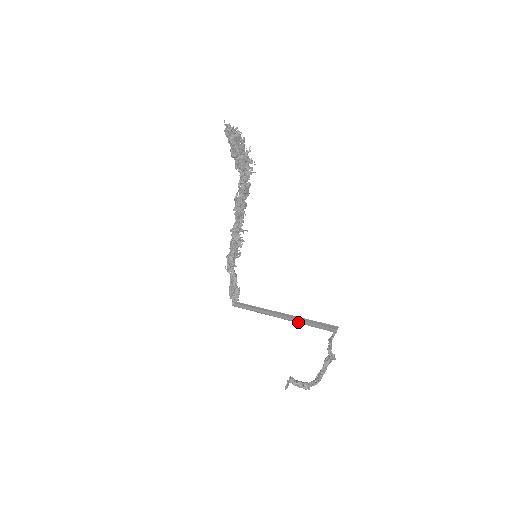
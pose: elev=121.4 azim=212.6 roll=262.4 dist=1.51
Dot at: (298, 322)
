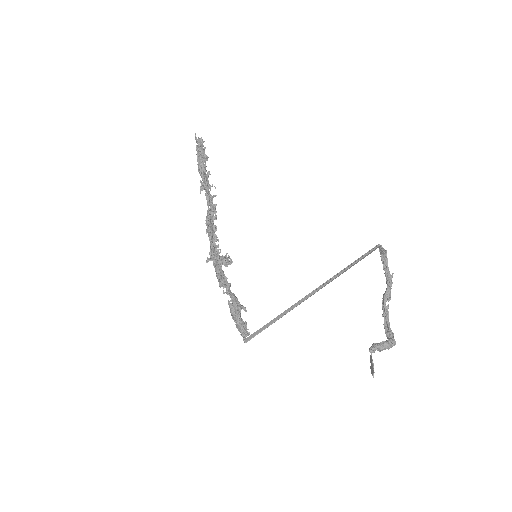
Dot at: (342, 273)
